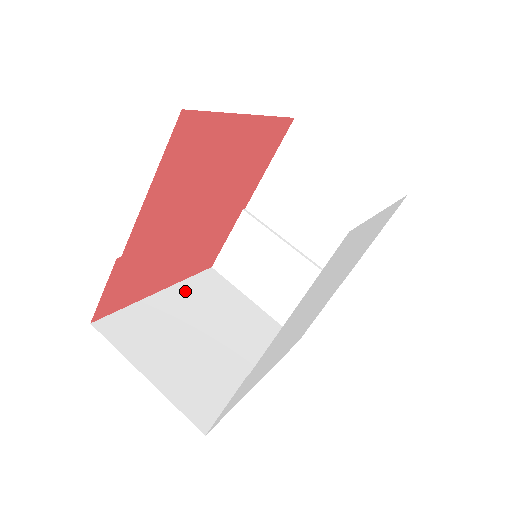
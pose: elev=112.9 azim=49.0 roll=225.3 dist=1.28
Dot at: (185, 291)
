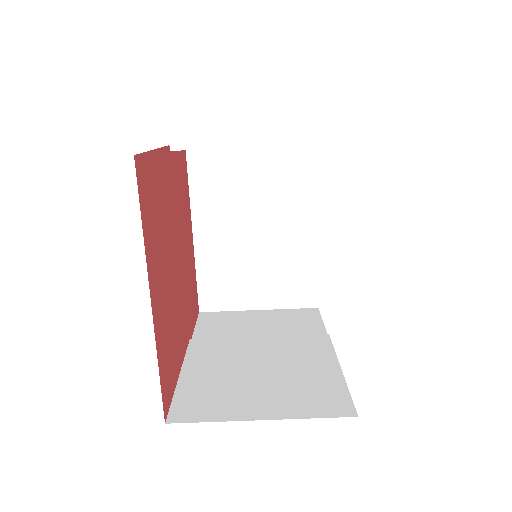
Dot at: (203, 211)
